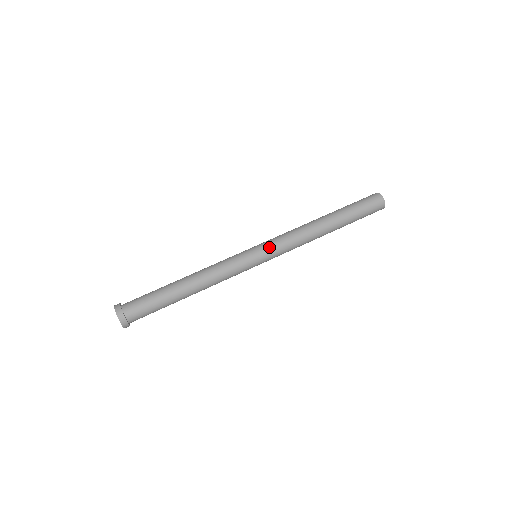
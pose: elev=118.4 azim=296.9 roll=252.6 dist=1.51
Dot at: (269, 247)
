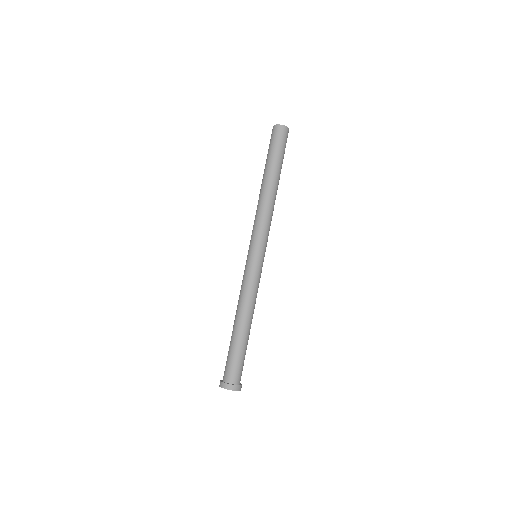
Dot at: (253, 242)
